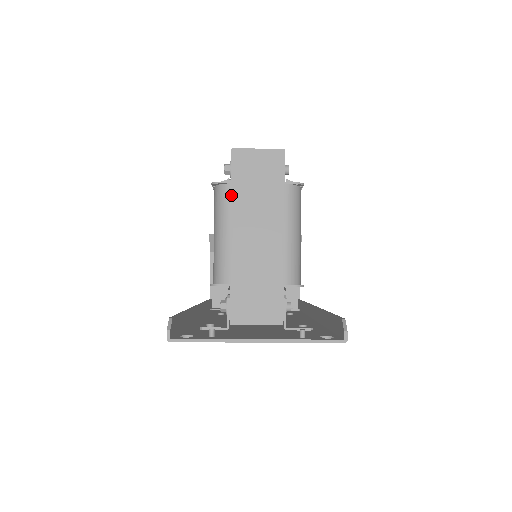
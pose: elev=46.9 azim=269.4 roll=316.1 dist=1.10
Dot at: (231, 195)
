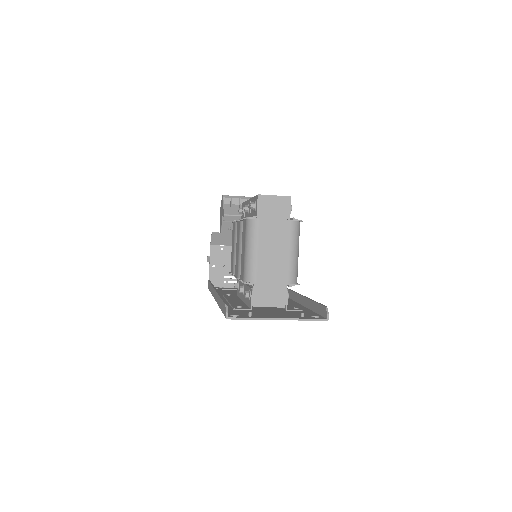
Dot at: (259, 227)
